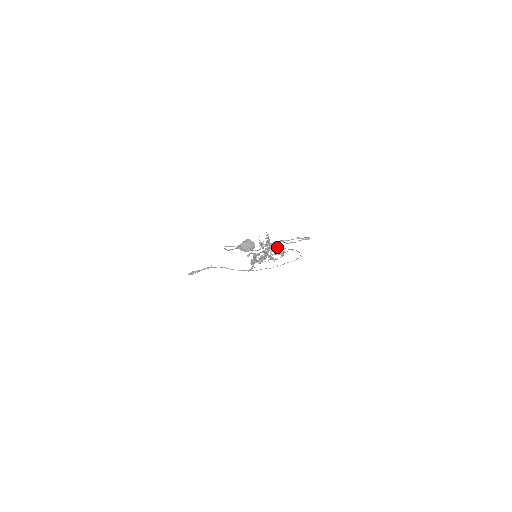
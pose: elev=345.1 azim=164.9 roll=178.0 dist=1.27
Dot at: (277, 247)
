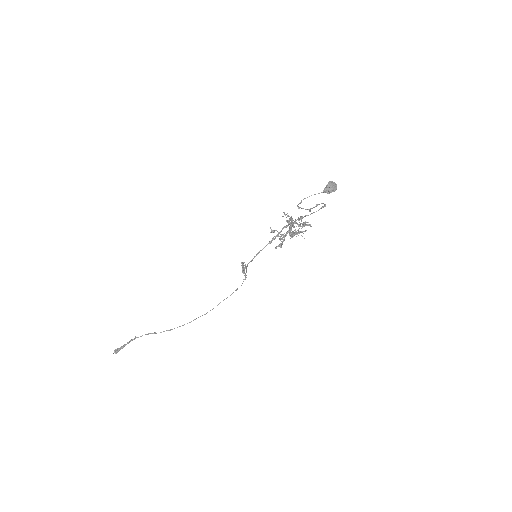
Dot at: occluded
